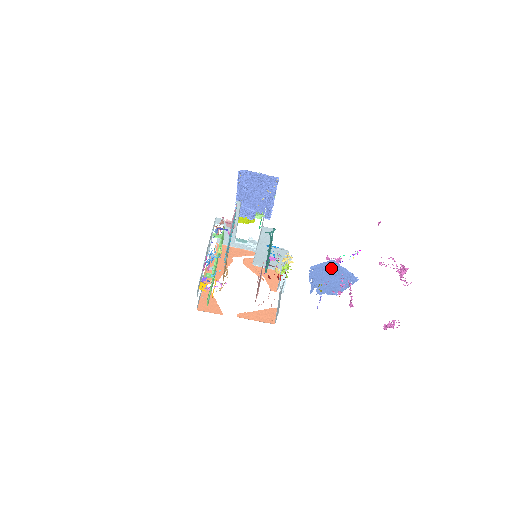
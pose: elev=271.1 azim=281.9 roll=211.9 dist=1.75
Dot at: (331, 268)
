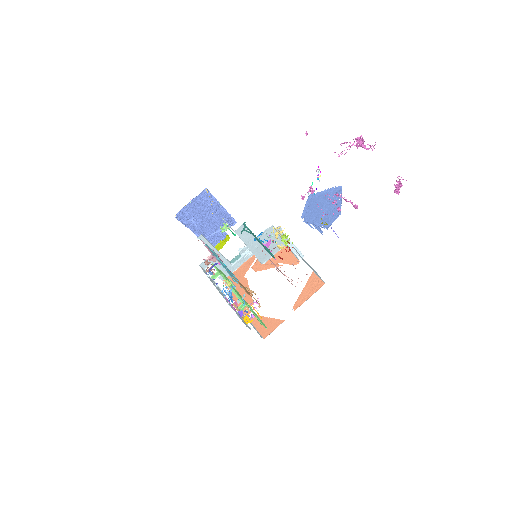
Dot at: (315, 202)
